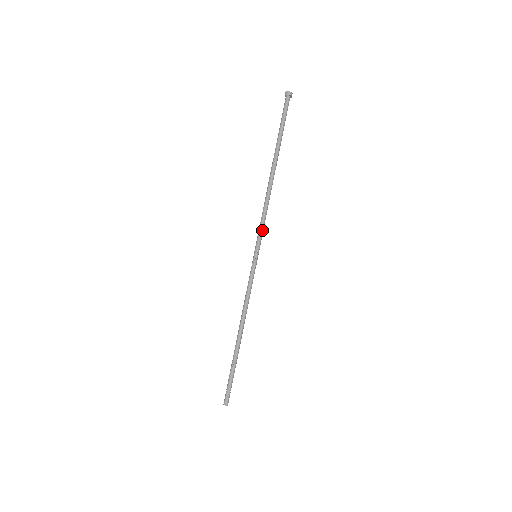
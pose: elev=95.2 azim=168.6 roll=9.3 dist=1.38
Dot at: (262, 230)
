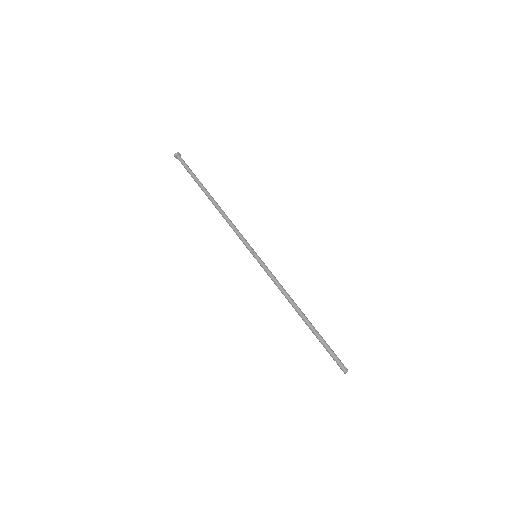
Dot at: (241, 238)
